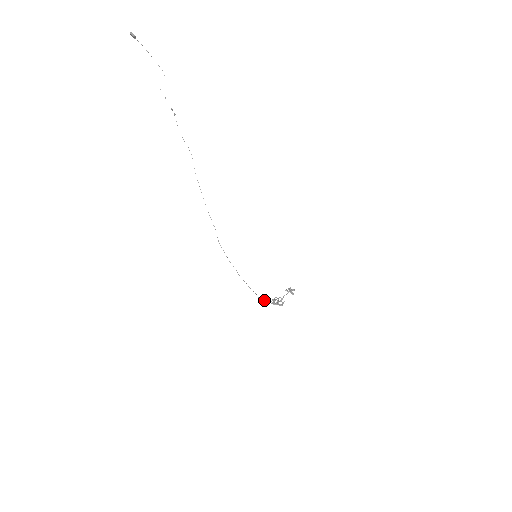
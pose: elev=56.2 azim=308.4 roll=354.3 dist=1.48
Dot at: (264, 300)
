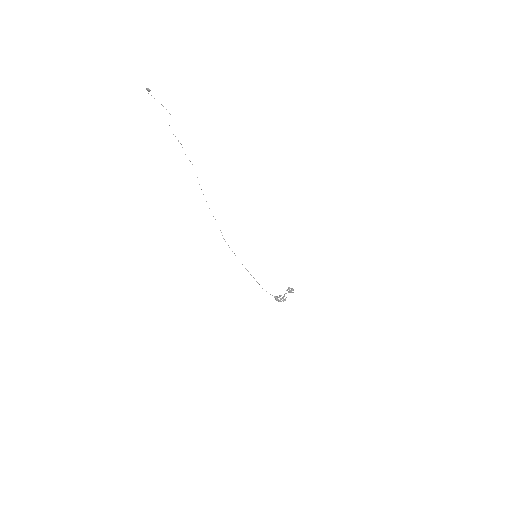
Dot at: occluded
